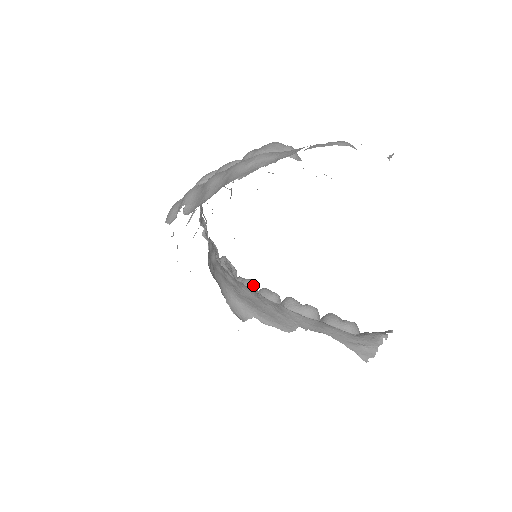
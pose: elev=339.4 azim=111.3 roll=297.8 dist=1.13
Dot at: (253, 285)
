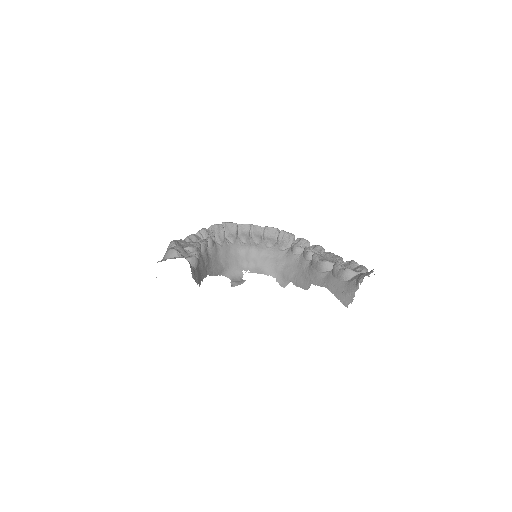
Dot at: (295, 250)
